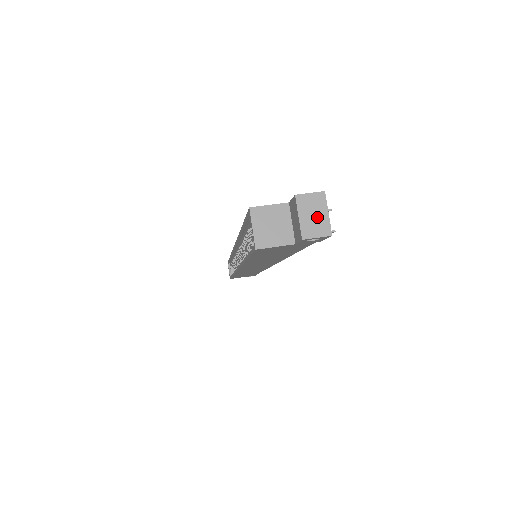
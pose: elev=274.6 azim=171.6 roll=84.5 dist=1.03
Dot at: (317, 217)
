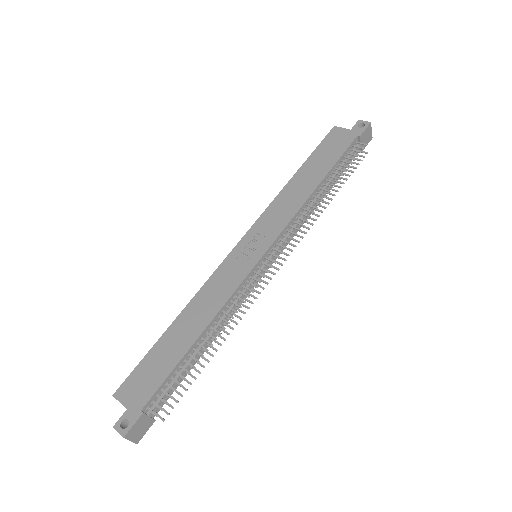
Dot at: occluded
